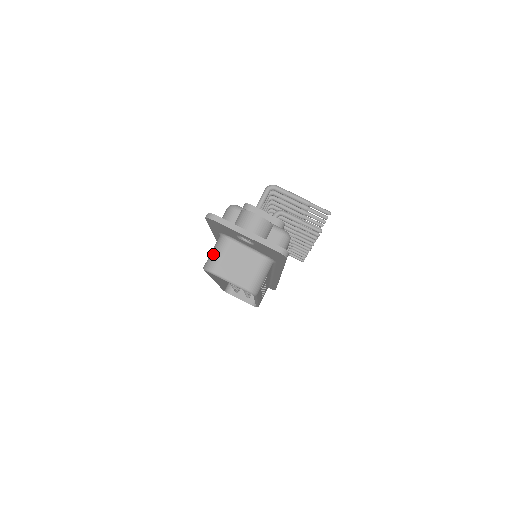
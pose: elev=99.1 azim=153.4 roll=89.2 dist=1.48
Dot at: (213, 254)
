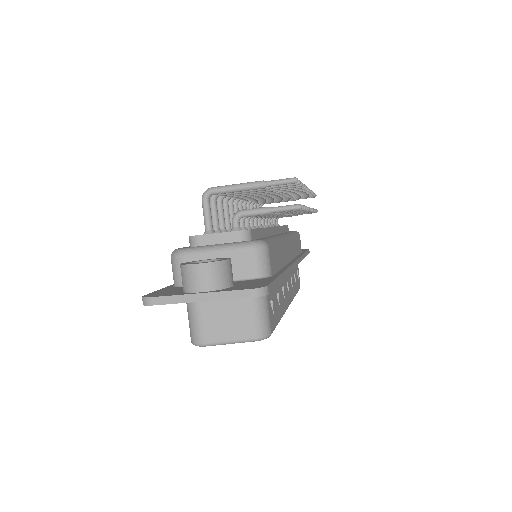
Dot at: (190, 323)
